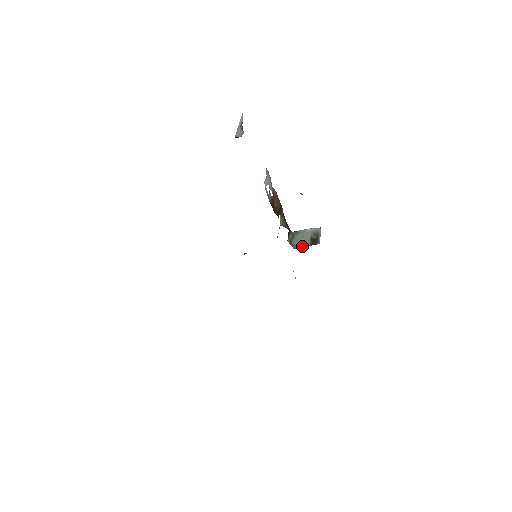
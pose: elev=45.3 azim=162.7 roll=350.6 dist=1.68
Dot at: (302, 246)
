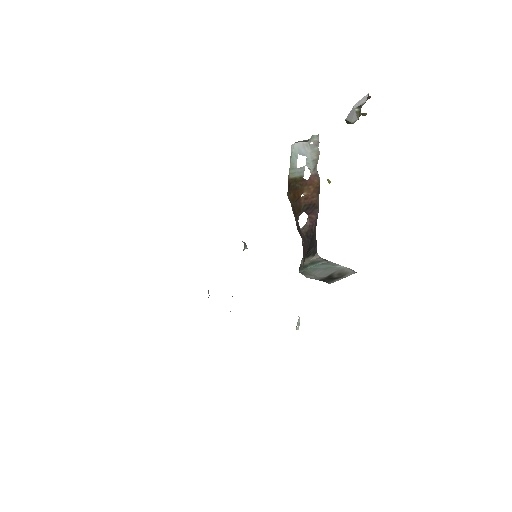
Dot at: (310, 275)
